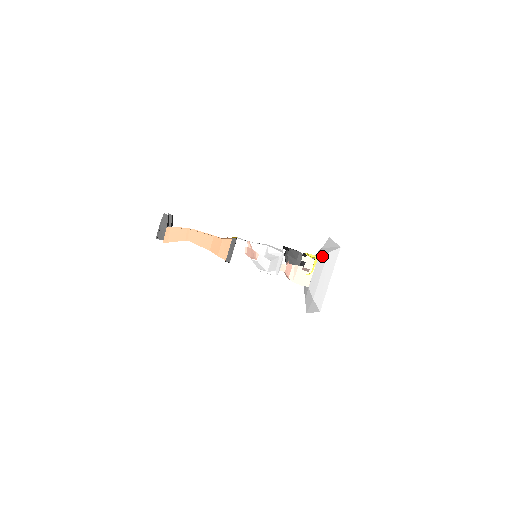
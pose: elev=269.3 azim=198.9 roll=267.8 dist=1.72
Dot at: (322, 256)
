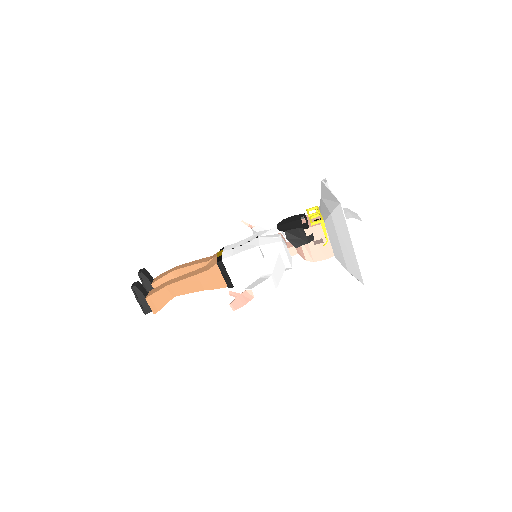
Dot at: (326, 218)
